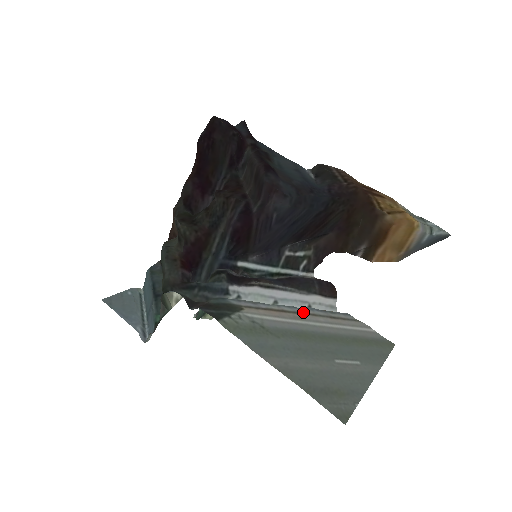
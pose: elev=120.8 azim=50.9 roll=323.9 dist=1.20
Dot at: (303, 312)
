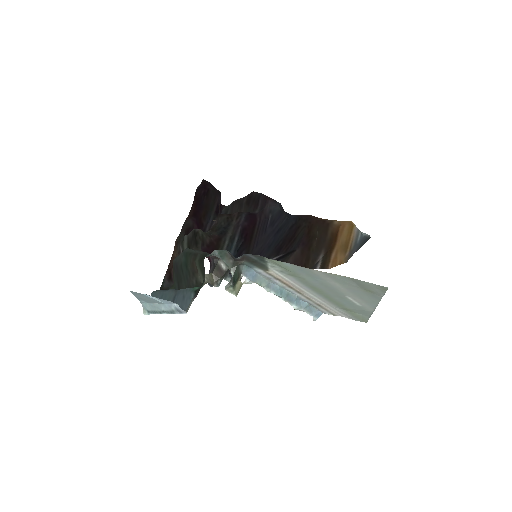
Dot at: (300, 295)
